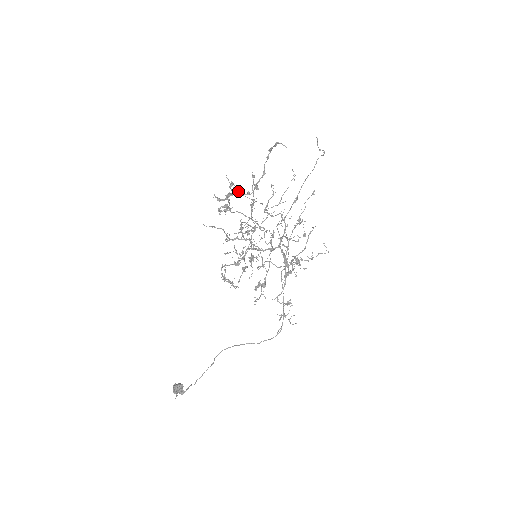
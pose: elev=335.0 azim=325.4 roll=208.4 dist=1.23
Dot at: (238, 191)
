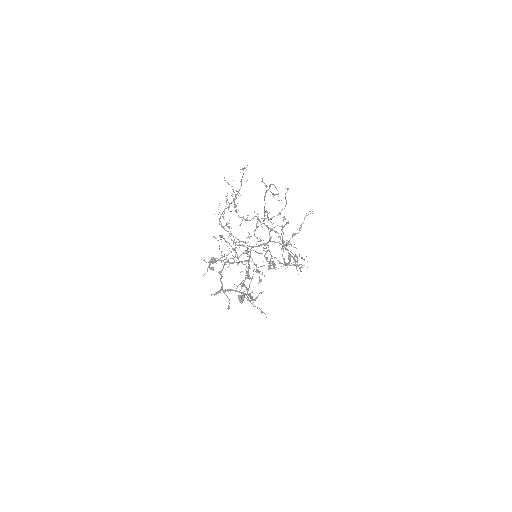
Dot at: occluded
